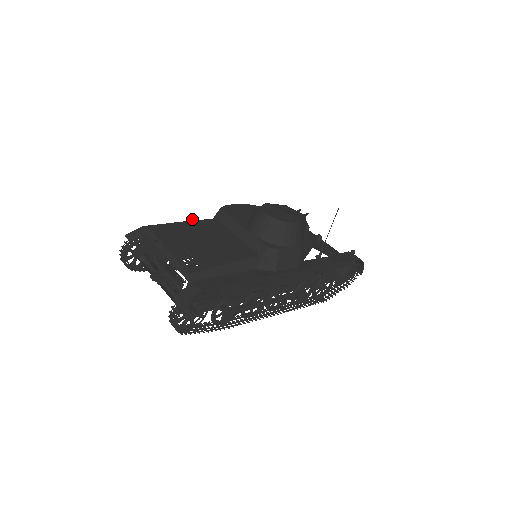
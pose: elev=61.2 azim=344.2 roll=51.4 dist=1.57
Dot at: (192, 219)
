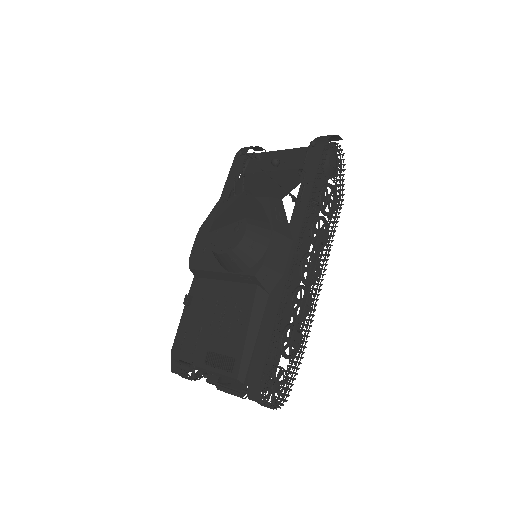
Dot at: (186, 303)
